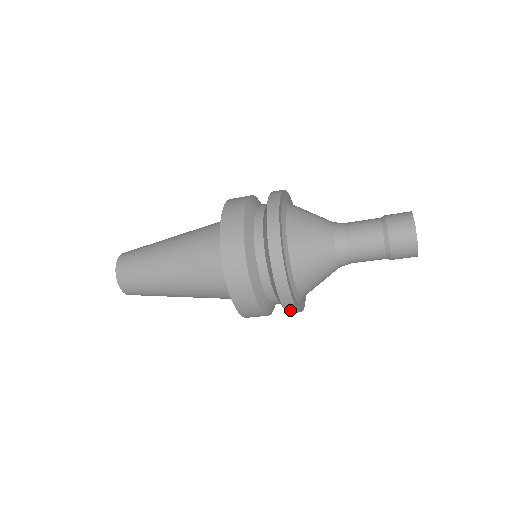
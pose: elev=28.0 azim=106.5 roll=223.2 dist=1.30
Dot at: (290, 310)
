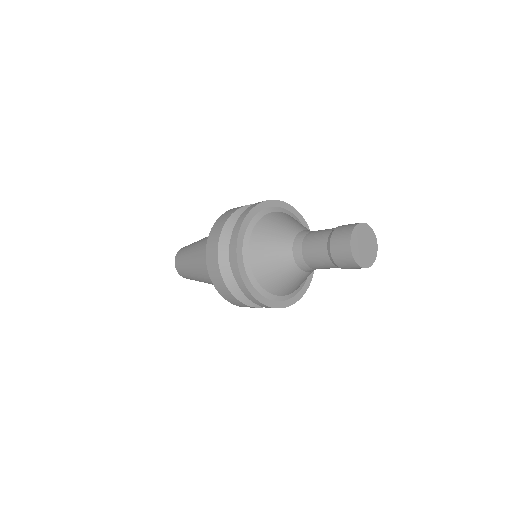
Dot at: occluded
